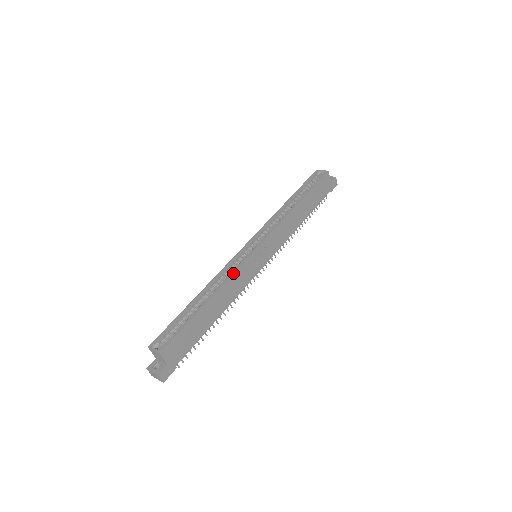
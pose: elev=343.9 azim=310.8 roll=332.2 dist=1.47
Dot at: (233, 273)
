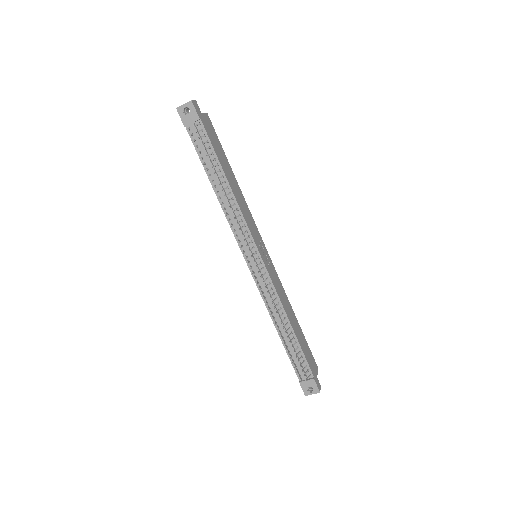
Dot at: (250, 212)
